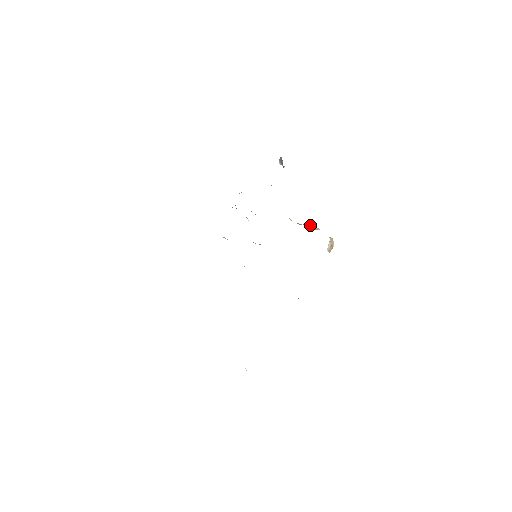
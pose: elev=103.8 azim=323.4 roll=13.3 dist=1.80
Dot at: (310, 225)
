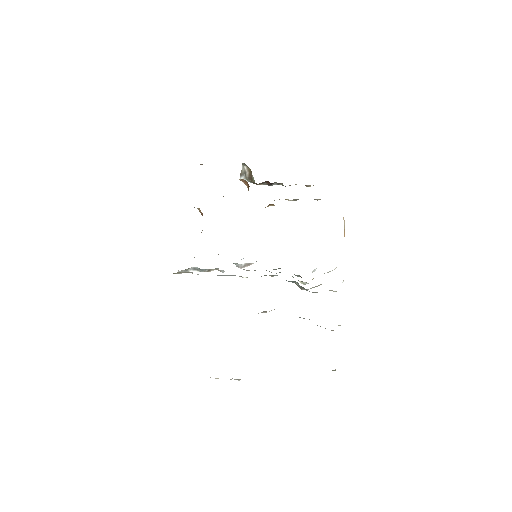
Dot at: occluded
